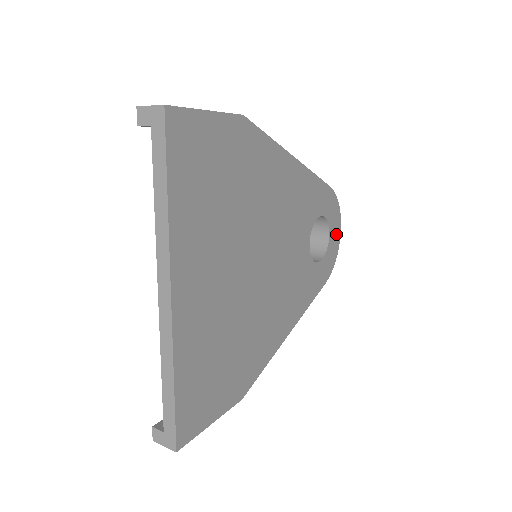
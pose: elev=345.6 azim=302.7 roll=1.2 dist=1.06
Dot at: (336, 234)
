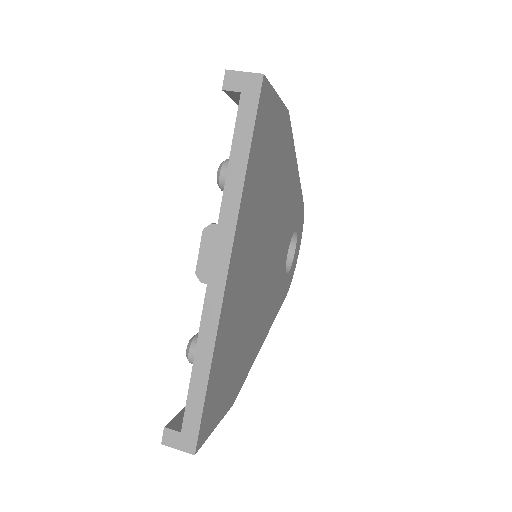
Dot at: (297, 251)
